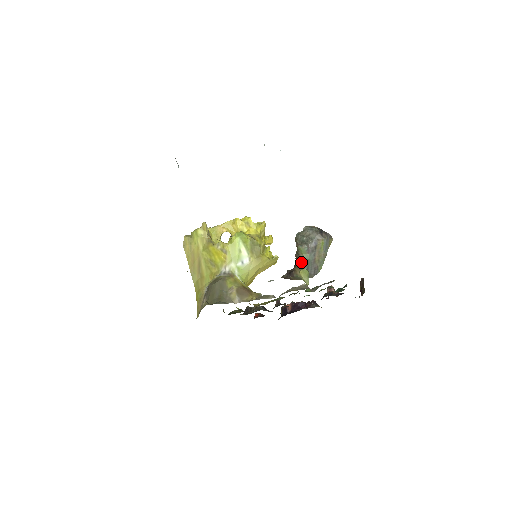
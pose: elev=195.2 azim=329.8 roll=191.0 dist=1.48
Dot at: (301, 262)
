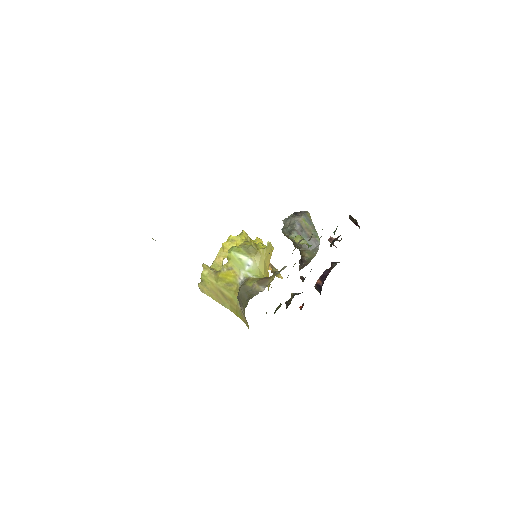
Dot at: (301, 246)
